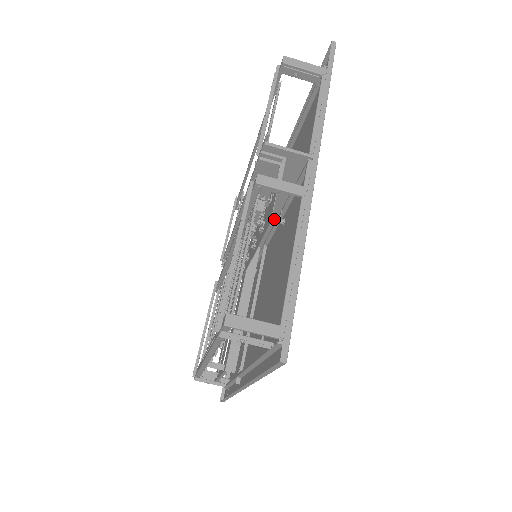
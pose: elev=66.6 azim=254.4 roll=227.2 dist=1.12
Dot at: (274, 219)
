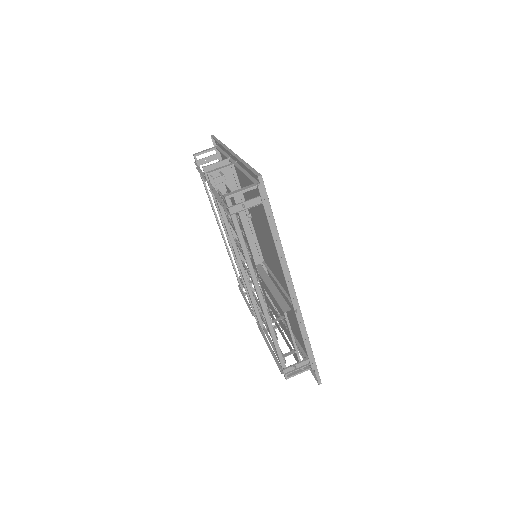
Dot at: (250, 232)
